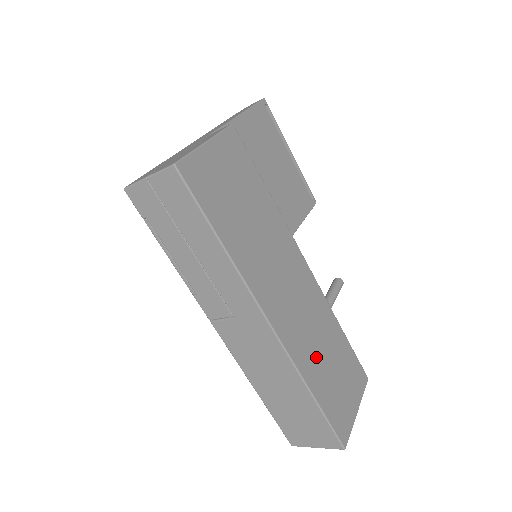
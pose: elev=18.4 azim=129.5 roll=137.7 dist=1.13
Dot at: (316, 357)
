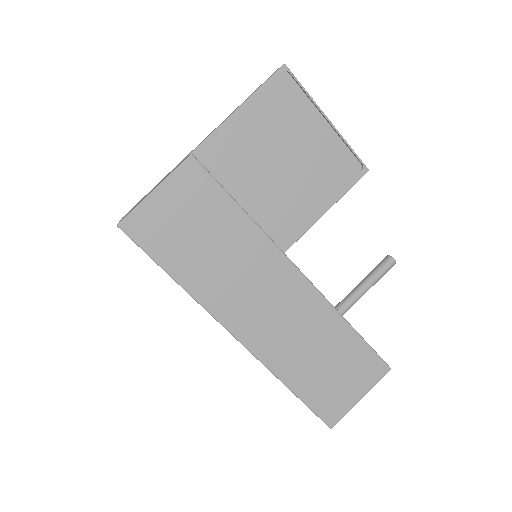
Dot at: (299, 356)
